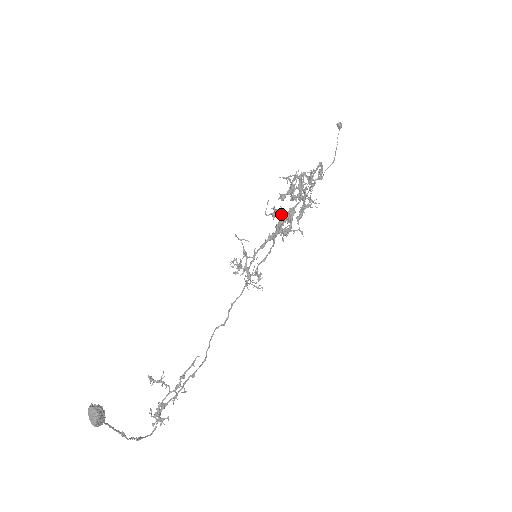
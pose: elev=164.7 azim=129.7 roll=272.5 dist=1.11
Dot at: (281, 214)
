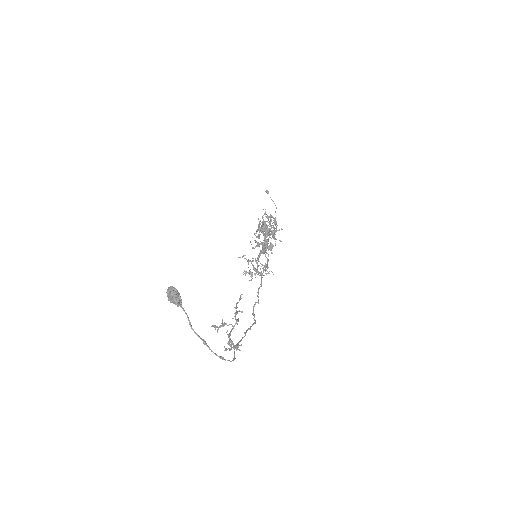
Dot at: occluded
